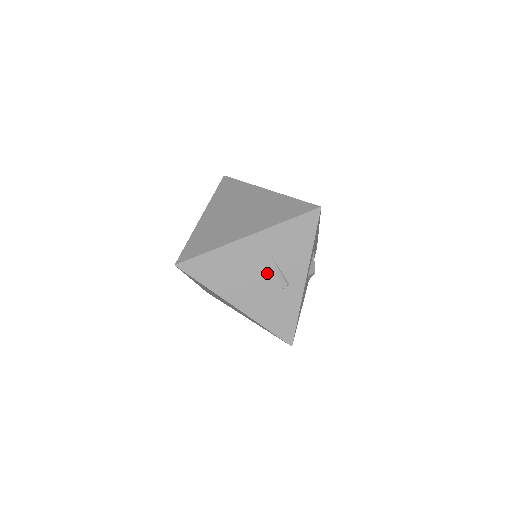
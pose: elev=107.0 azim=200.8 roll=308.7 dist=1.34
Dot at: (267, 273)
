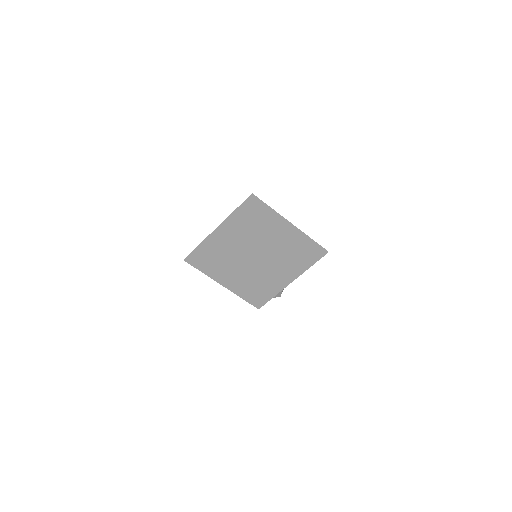
Dot at: occluded
